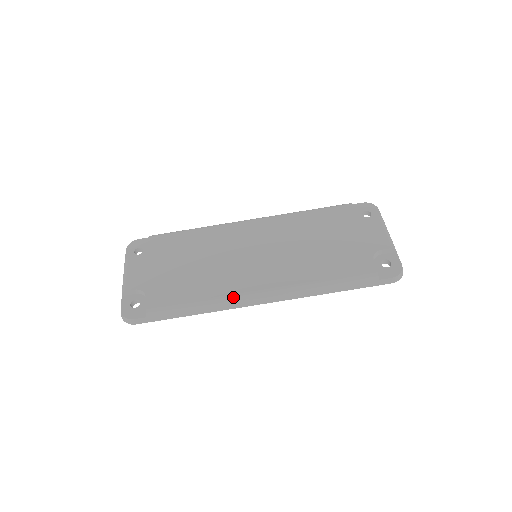
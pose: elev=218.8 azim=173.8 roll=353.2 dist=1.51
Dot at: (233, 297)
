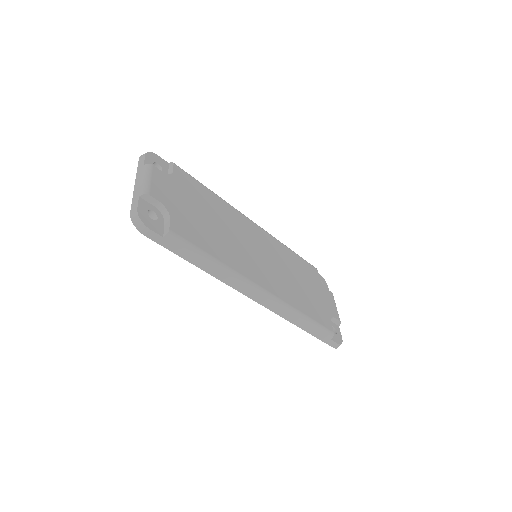
Dot at: (243, 278)
